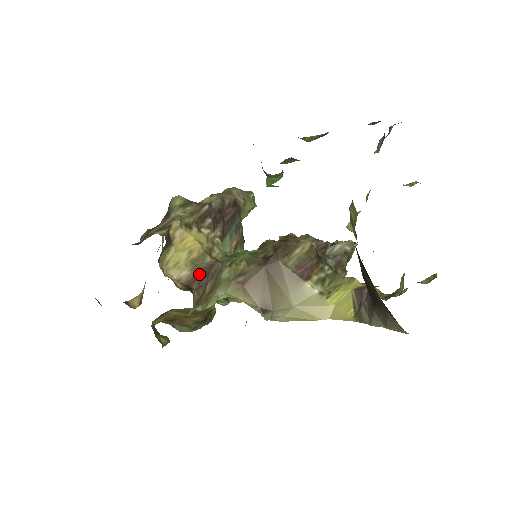
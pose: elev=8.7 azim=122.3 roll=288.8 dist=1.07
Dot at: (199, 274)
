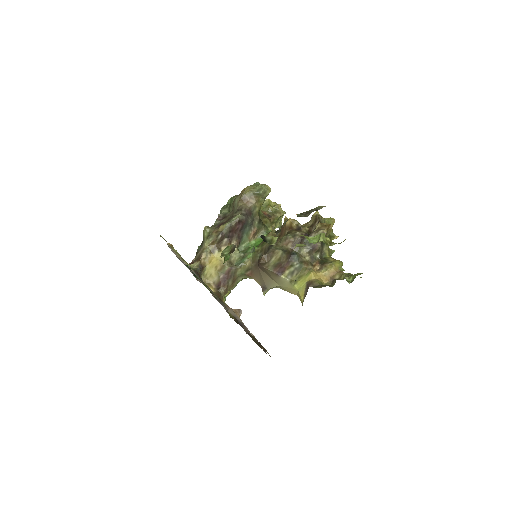
Dot at: (222, 279)
